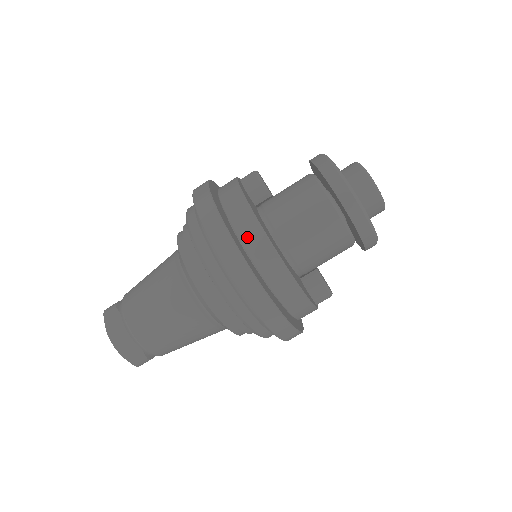
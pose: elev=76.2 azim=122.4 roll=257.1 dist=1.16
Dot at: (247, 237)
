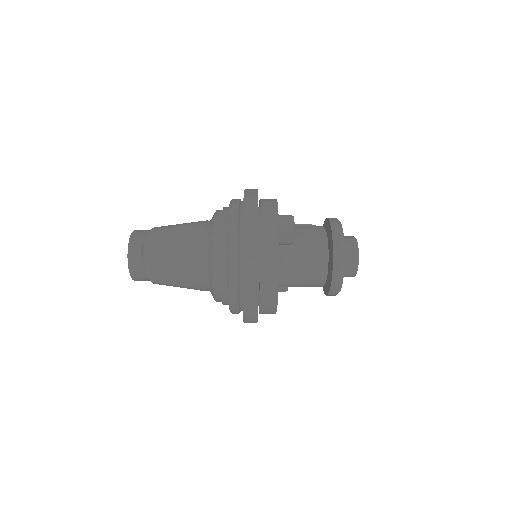
Dot at: (265, 298)
